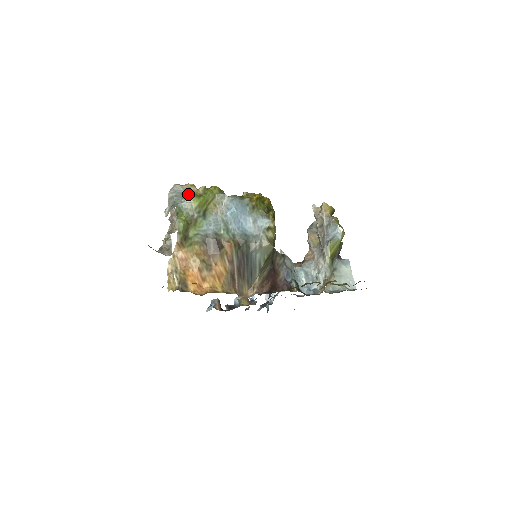
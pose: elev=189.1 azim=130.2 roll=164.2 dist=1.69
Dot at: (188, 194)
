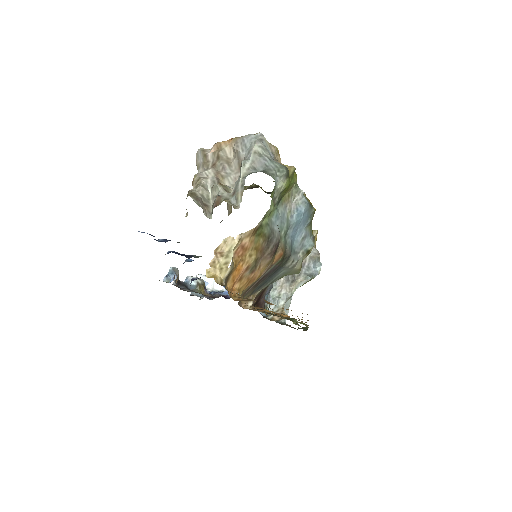
Dot at: (287, 171)
